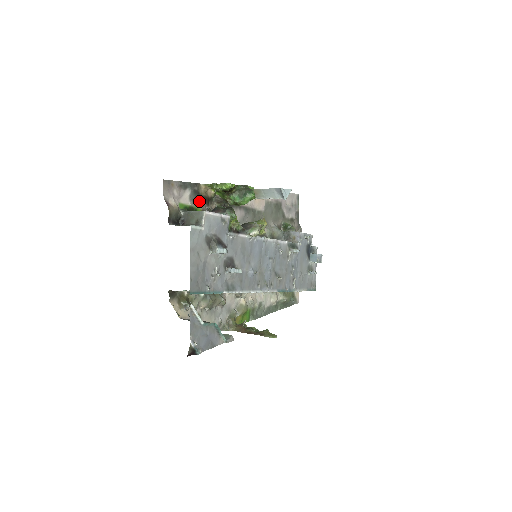
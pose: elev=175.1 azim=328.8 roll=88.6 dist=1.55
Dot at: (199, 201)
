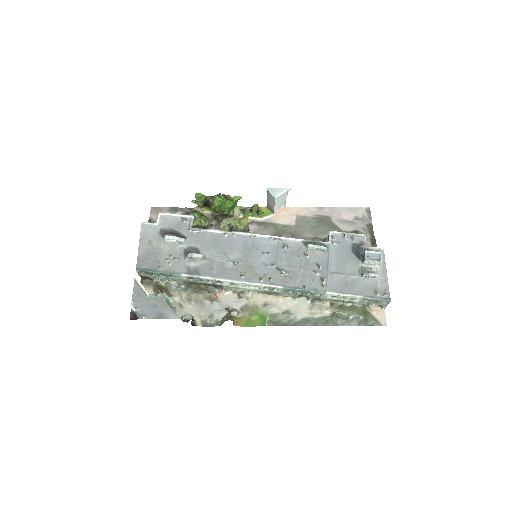
Dot at: occluded
